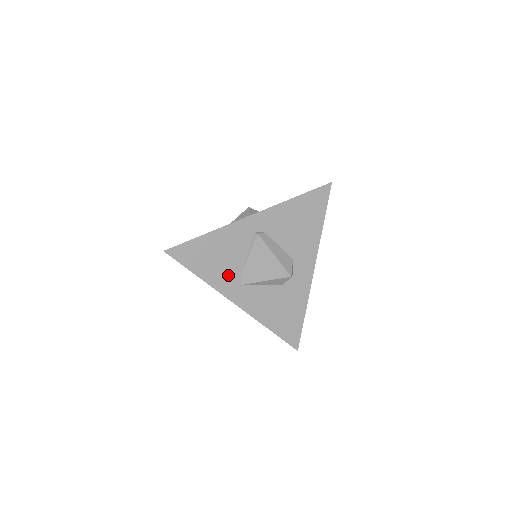
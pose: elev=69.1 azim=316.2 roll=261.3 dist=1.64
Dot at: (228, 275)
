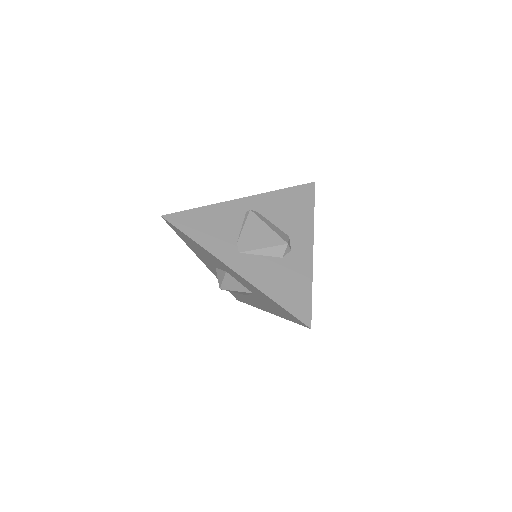
Dot at: (224, 243)
